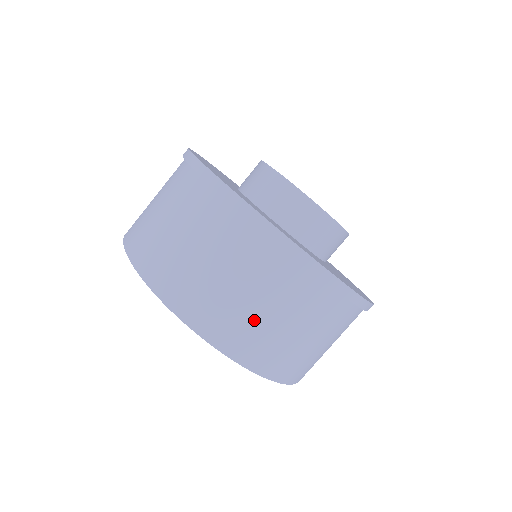
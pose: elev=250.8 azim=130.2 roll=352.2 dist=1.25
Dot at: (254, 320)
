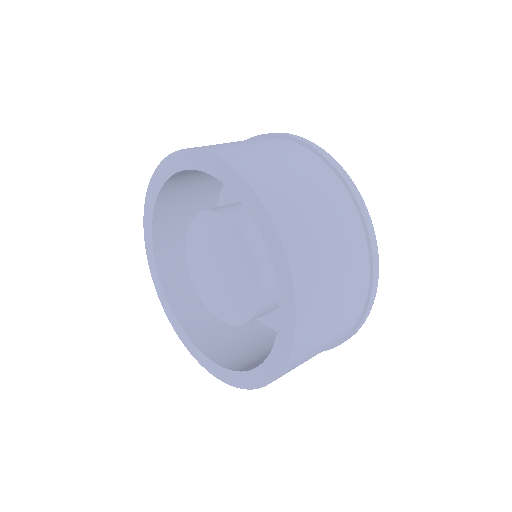
Dot at: (327, 290)
